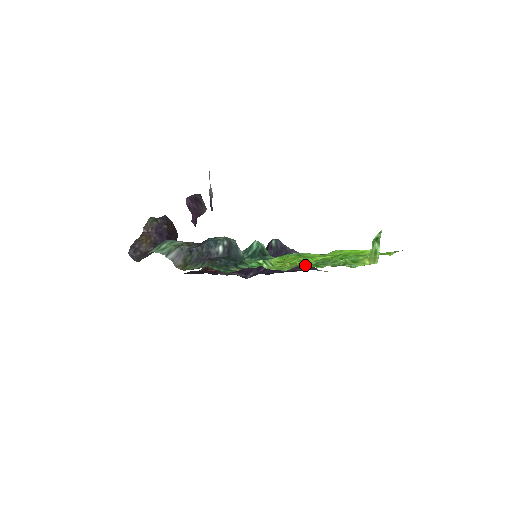
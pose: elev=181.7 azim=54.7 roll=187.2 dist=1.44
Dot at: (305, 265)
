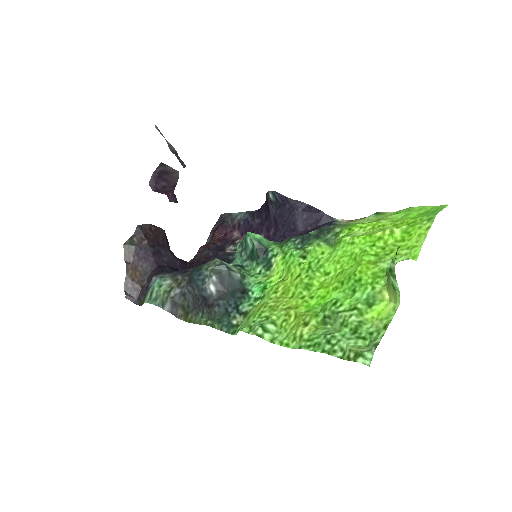
Dot at: (310, 345)
